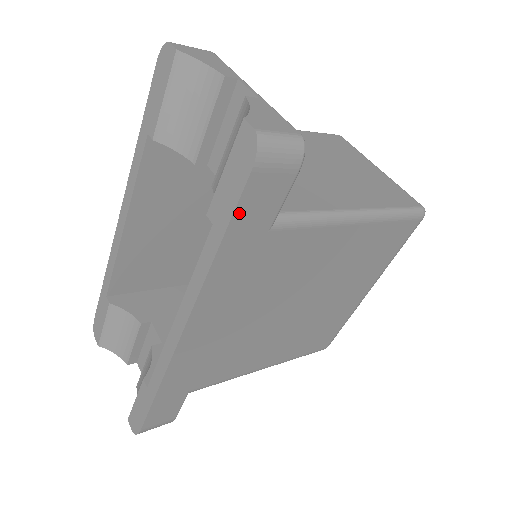
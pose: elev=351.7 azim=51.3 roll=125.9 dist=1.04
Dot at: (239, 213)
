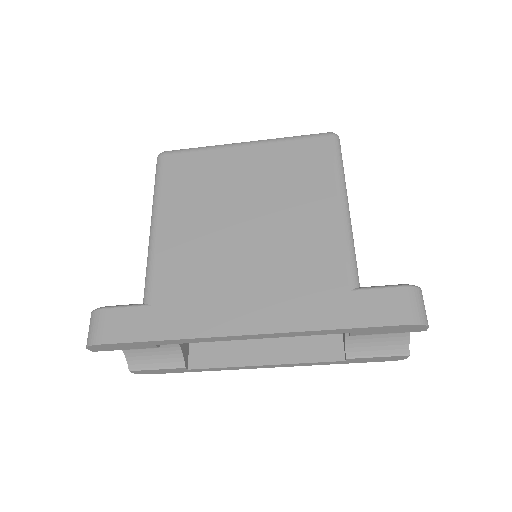
Dot at: occluded
